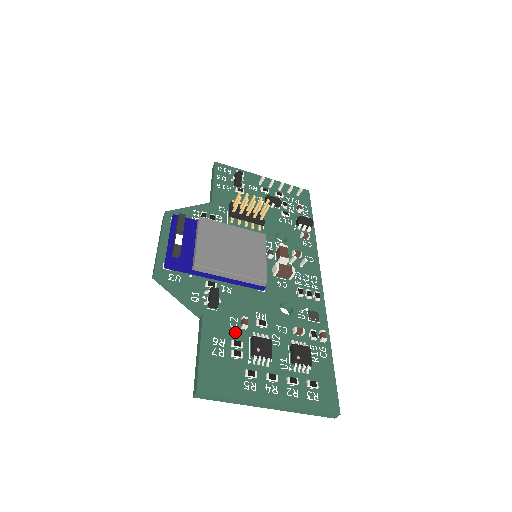
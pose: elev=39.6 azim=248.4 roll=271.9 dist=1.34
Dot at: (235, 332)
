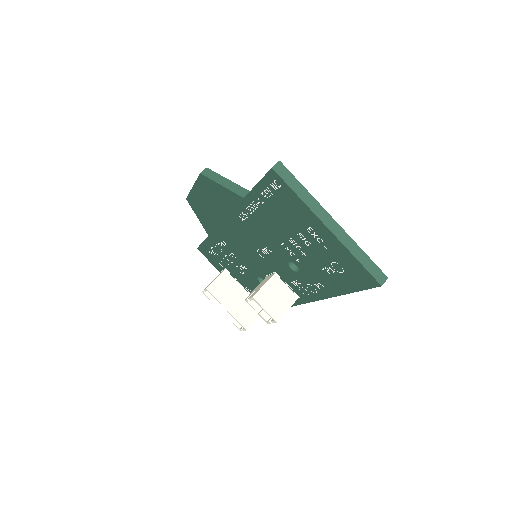
Dot at: occluded
